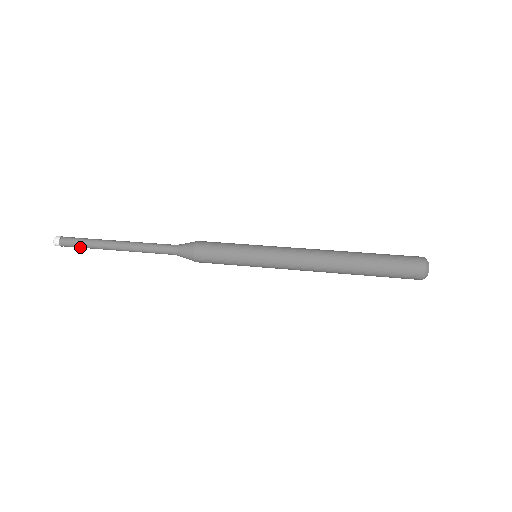
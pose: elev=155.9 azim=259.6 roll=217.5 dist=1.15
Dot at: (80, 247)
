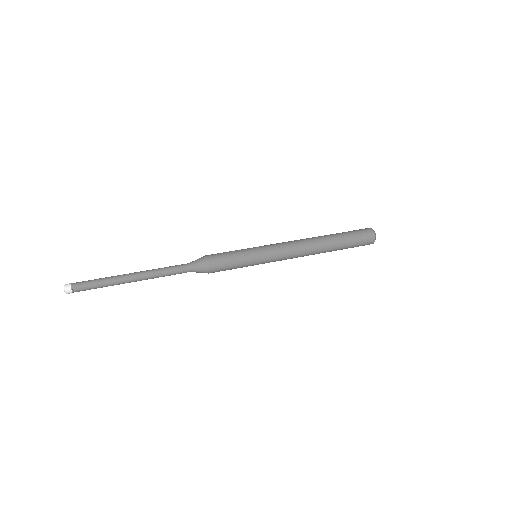
Dot at: (94, 288)
